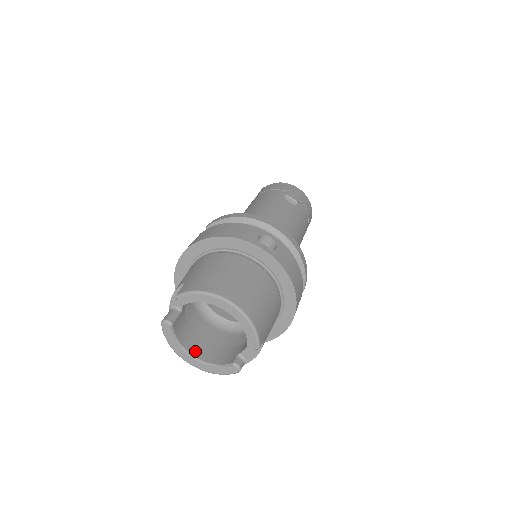
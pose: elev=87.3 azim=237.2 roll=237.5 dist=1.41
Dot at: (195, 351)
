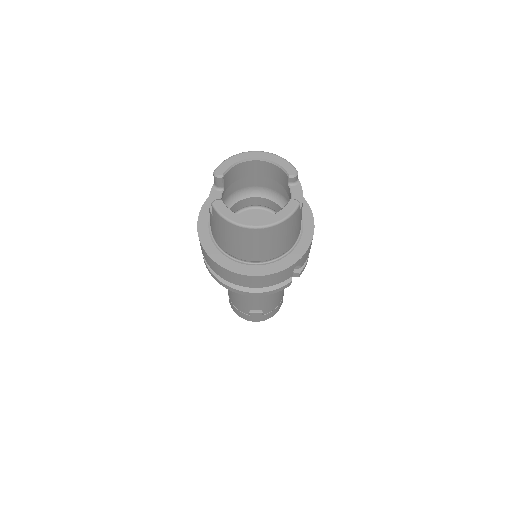
Dot at: occluded
